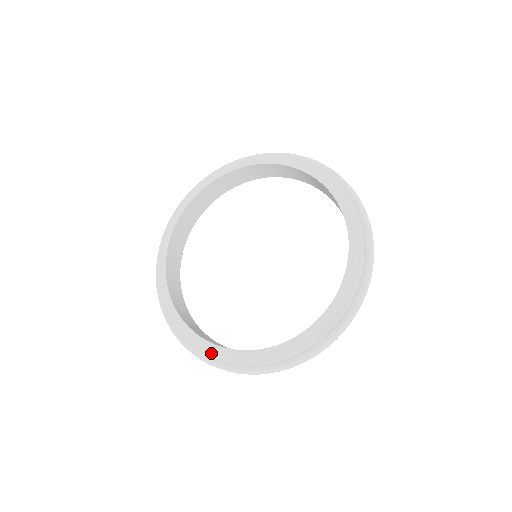
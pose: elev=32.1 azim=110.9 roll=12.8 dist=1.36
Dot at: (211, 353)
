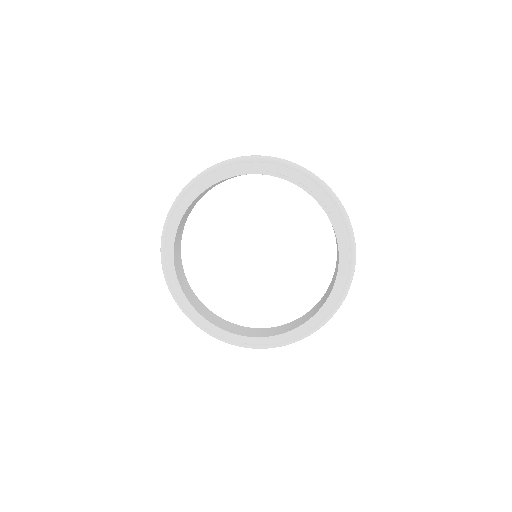
Dot at: (218, 333)
